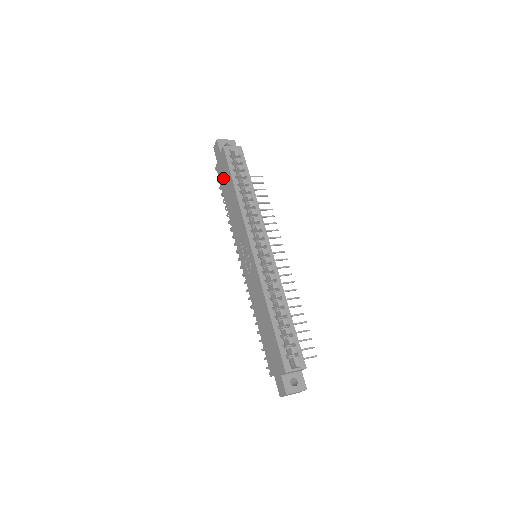
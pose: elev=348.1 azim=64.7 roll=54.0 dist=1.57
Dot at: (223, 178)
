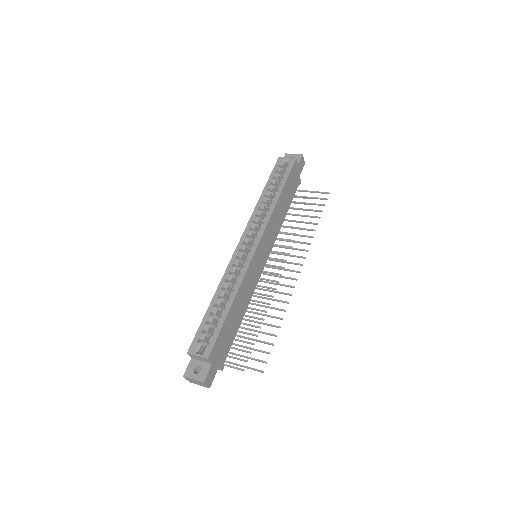
Dot at: occluded
